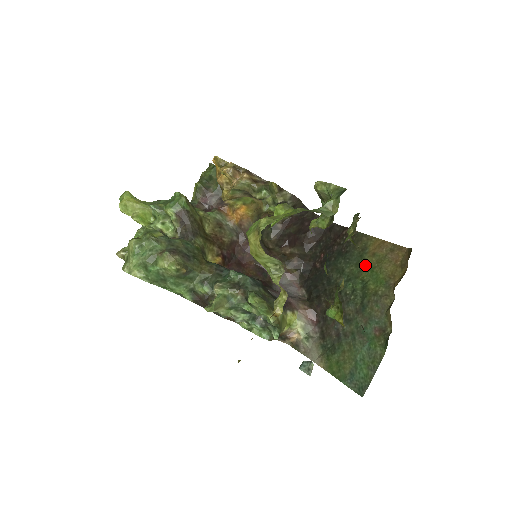
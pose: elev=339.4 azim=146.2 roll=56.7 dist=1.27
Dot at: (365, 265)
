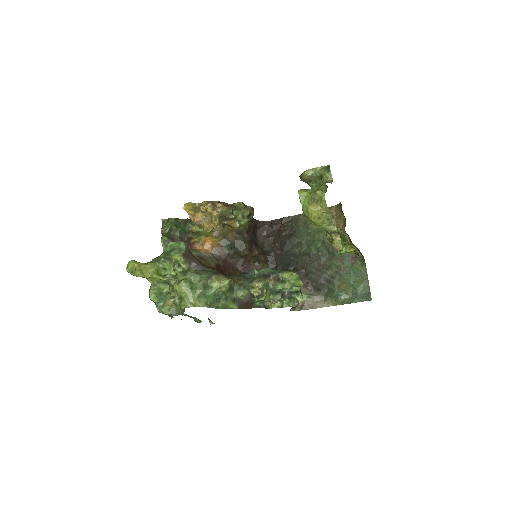
Dot at: (314, 231)
